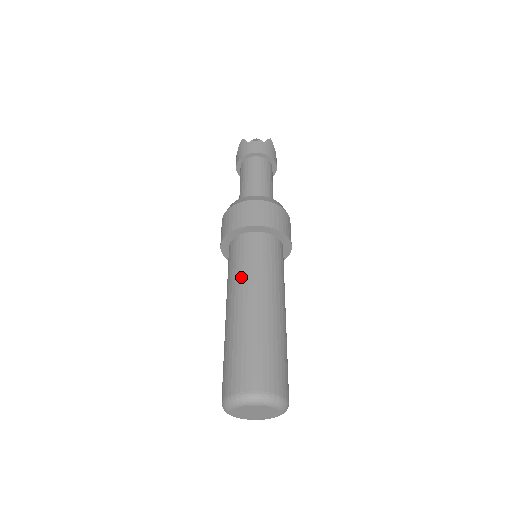
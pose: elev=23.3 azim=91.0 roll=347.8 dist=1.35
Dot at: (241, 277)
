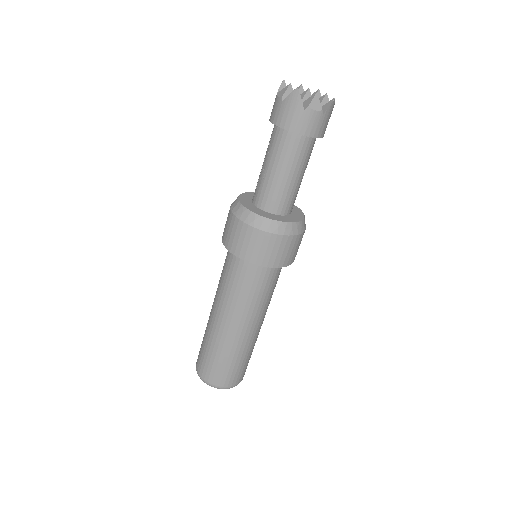
Dot at: (239, 304)
